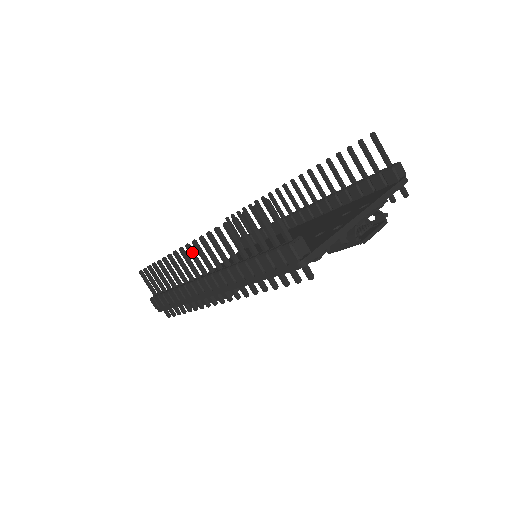
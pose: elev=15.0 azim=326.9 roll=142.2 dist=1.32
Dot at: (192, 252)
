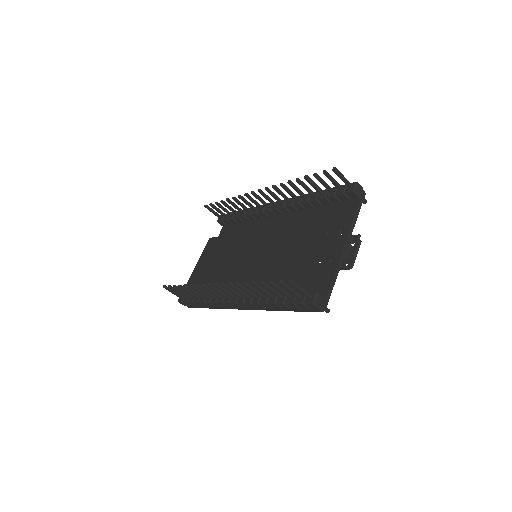
Dot at: (220, 288)
